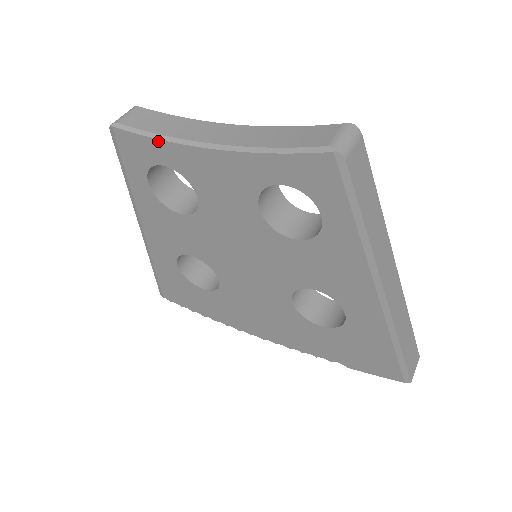
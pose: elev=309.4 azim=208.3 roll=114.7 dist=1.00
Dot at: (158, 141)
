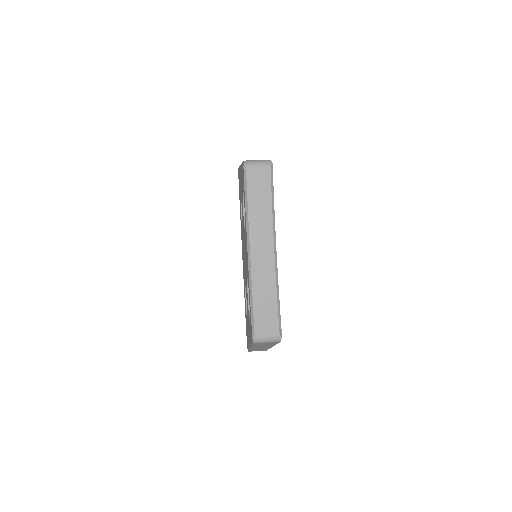
Dot at: (245, 207)
